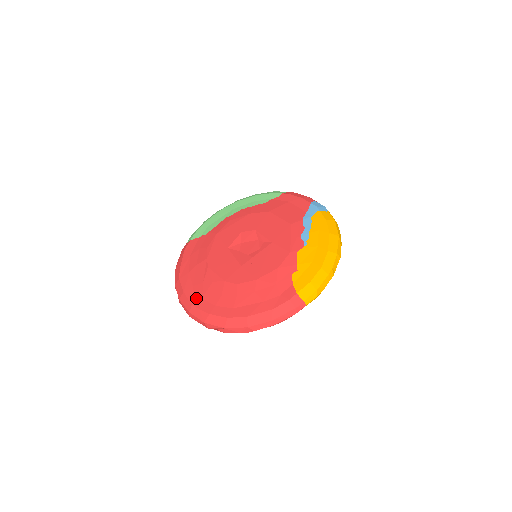
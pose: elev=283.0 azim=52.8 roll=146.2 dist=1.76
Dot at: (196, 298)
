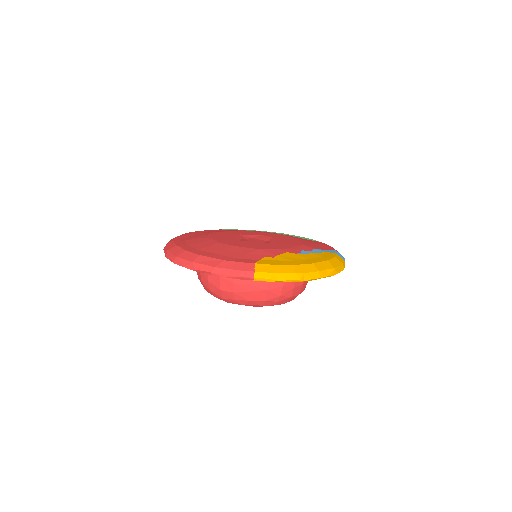
Dot at: (181, 239)
